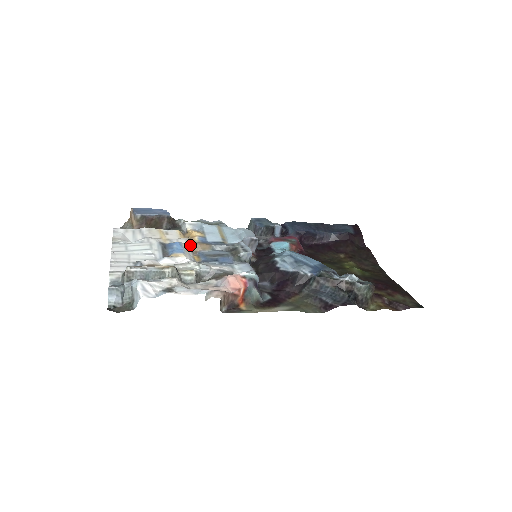
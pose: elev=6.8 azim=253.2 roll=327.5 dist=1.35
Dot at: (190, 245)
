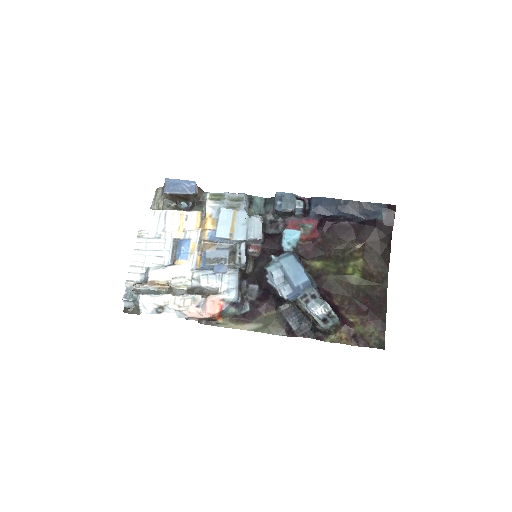
Dot at: (198, 242)
